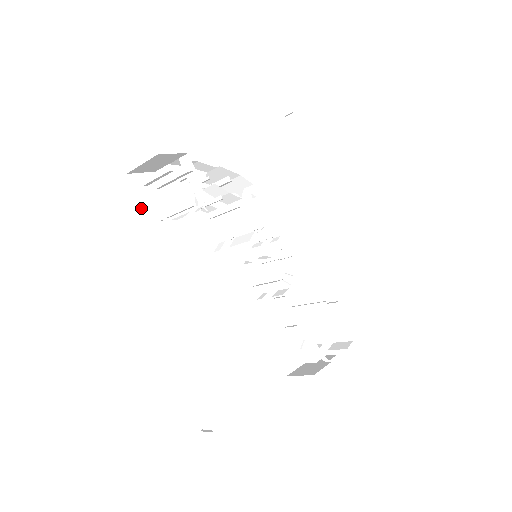
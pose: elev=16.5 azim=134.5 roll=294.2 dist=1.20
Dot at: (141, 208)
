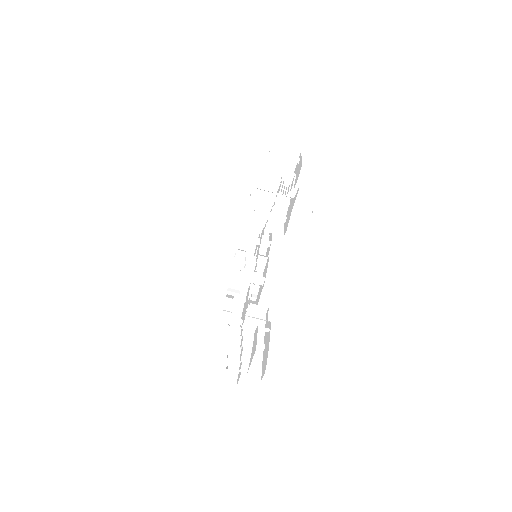
Dot at: occluded
